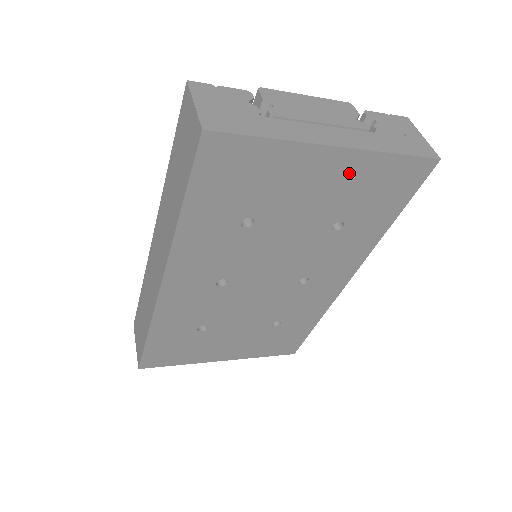
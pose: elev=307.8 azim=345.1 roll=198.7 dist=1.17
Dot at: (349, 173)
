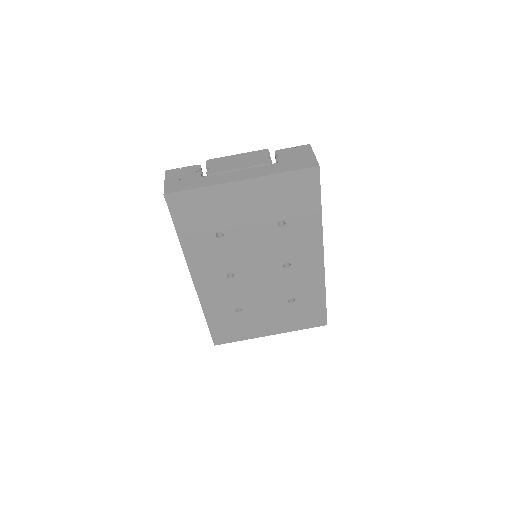
Dot at: (262, 191)
